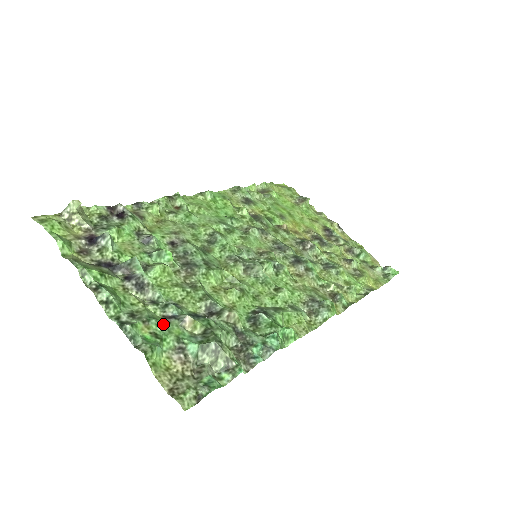
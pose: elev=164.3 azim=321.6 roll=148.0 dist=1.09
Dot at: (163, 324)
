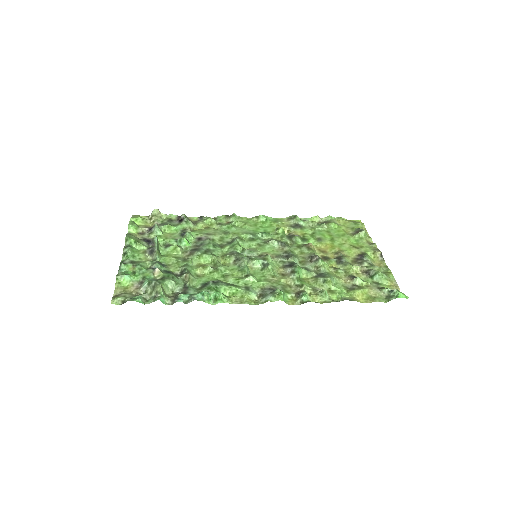
Dot at: (143, 269)
